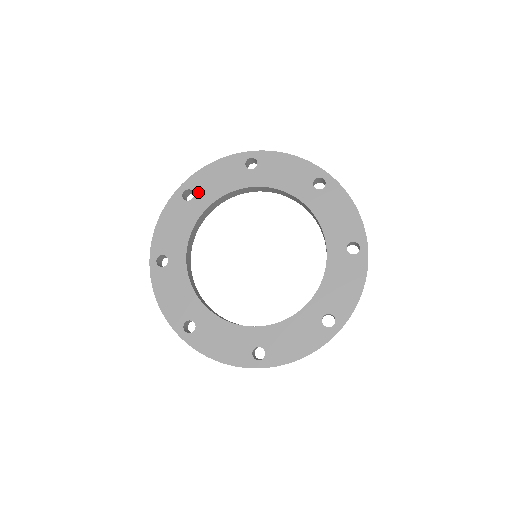
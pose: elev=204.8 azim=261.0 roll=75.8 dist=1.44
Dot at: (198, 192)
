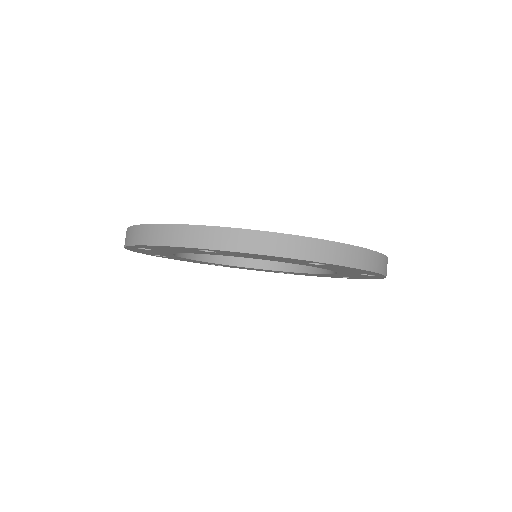
Dot at: occluded
